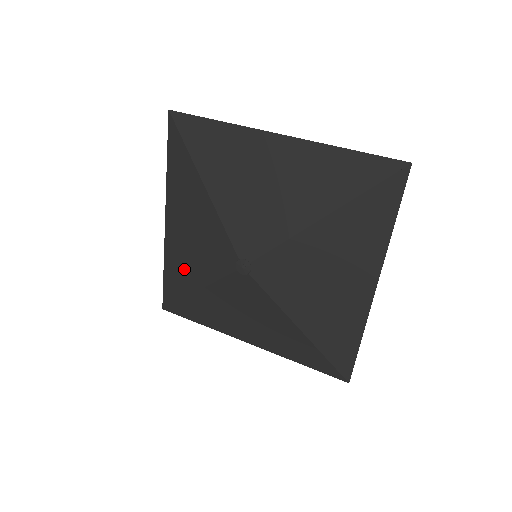
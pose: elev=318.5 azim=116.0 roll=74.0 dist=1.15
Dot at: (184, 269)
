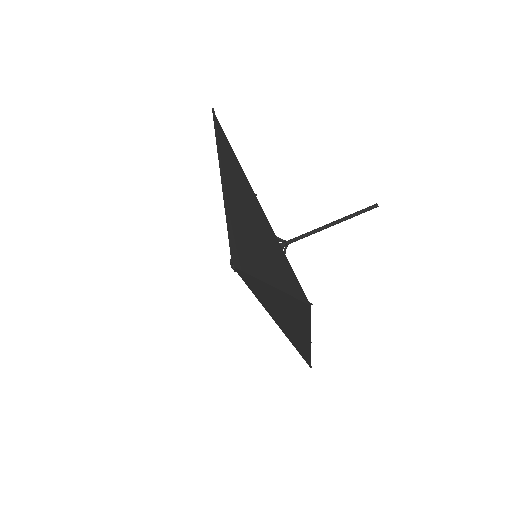
Dot at: occluded
